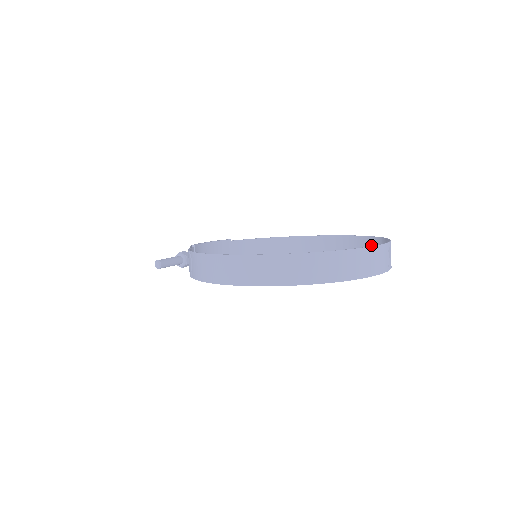
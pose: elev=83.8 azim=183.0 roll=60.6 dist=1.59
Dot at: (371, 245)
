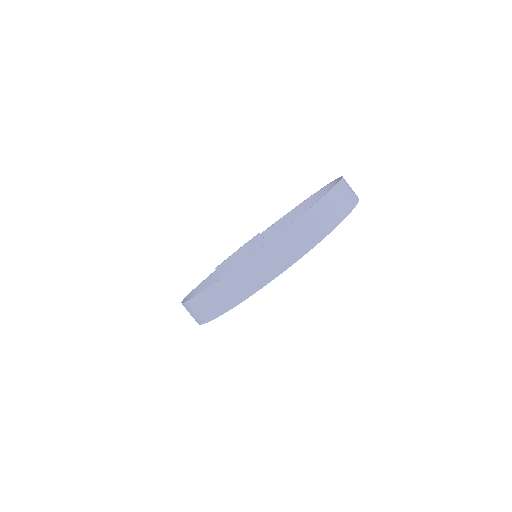
Dot at: (347, 187)
